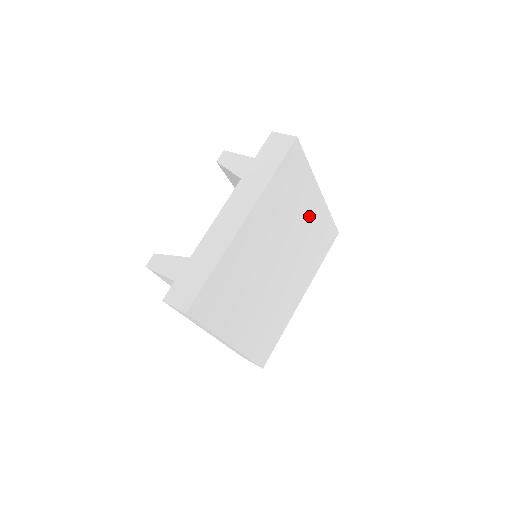
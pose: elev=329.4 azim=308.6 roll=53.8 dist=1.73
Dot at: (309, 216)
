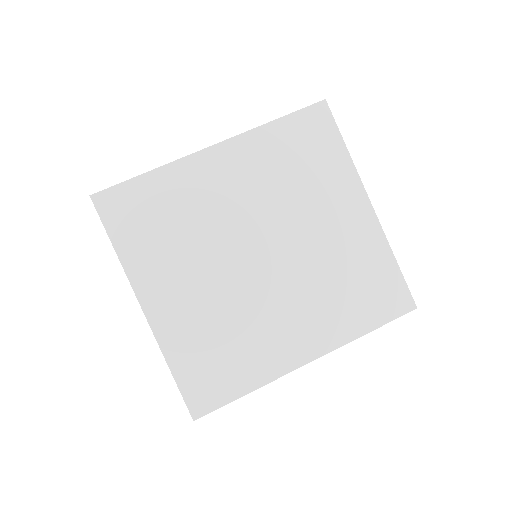
Dot at: (341, 225)
